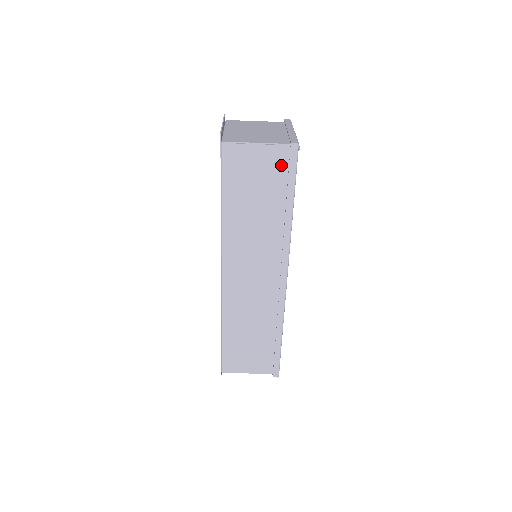
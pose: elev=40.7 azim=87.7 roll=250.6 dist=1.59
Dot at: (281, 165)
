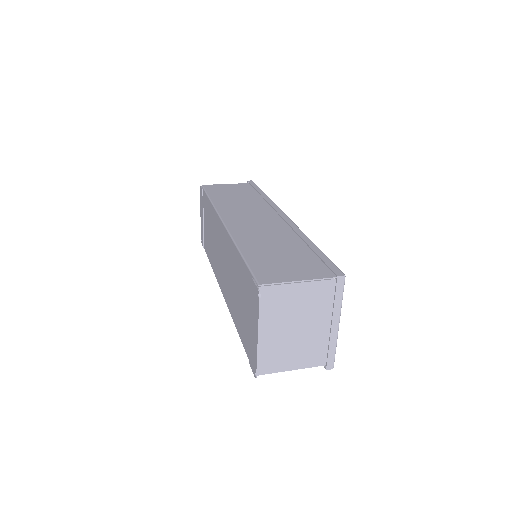
Dot at: occluded
